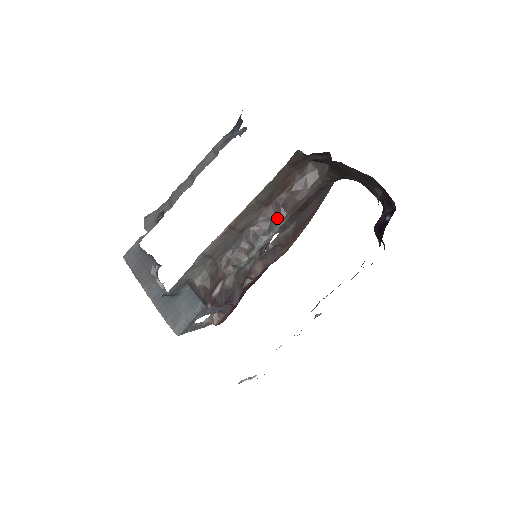
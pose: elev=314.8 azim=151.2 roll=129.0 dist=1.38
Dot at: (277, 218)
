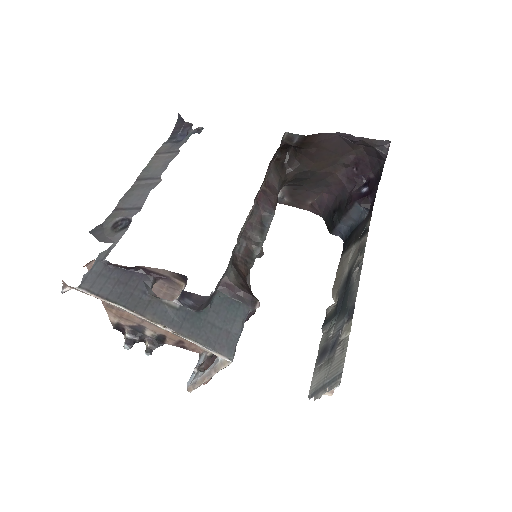
Dot at: (268, 209)
